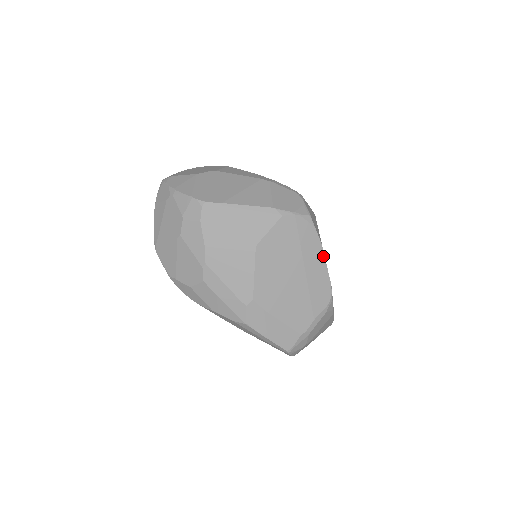
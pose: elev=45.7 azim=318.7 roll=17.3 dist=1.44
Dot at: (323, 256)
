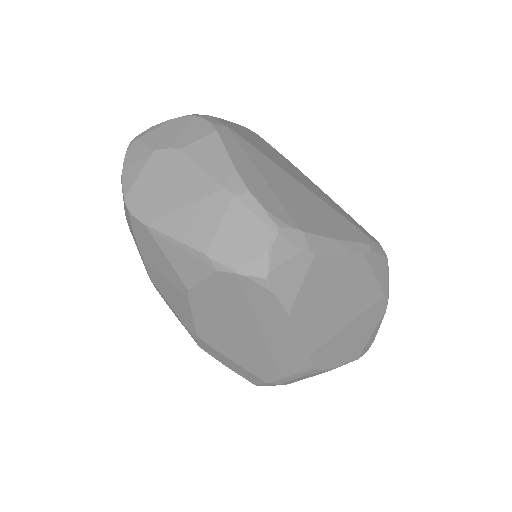
Dot at: (292, 326)
